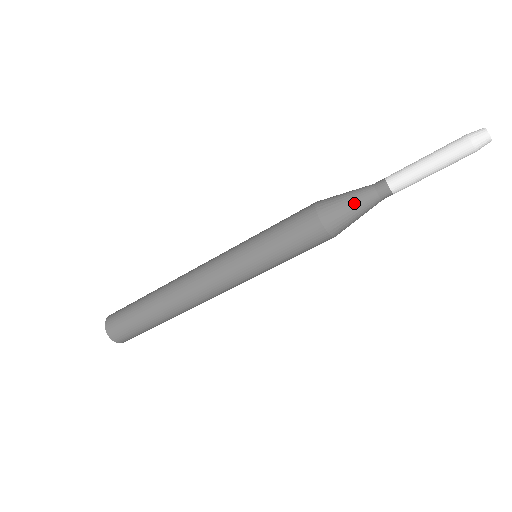
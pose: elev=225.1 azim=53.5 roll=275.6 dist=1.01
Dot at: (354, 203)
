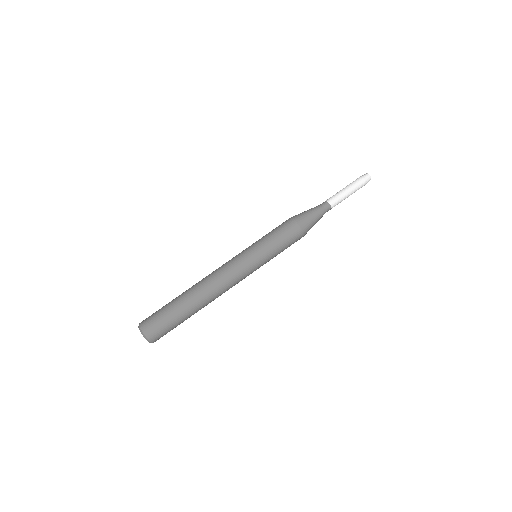
Dot at: (313, 213)
